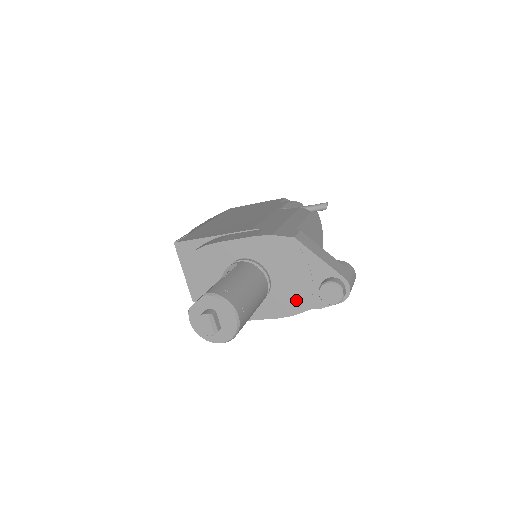
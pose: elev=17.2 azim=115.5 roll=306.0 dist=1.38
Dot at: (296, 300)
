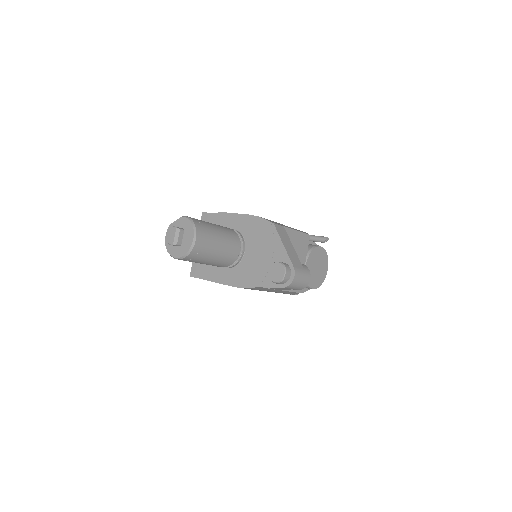
Dot at: (254, 275)
